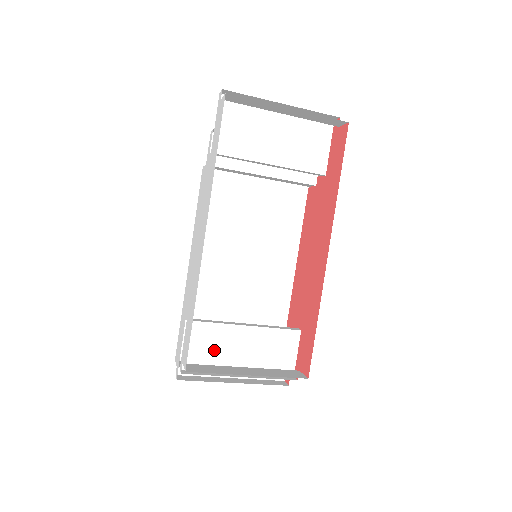
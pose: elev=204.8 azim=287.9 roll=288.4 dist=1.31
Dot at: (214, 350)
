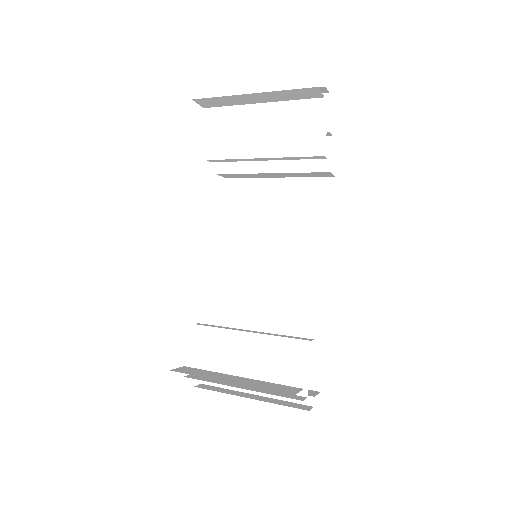
Dot at: (219, 357)
